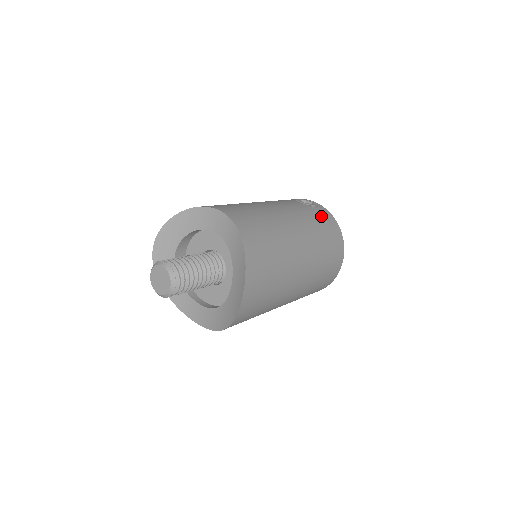
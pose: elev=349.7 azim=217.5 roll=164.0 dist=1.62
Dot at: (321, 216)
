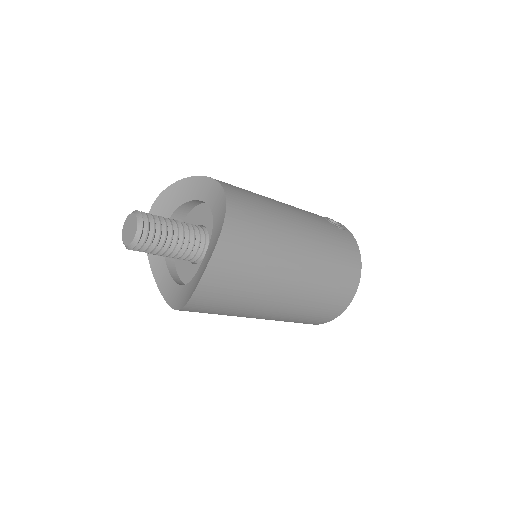
Dot at: (342, 239)
